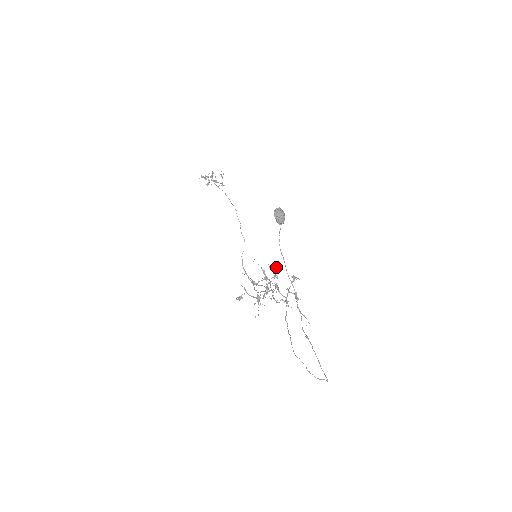
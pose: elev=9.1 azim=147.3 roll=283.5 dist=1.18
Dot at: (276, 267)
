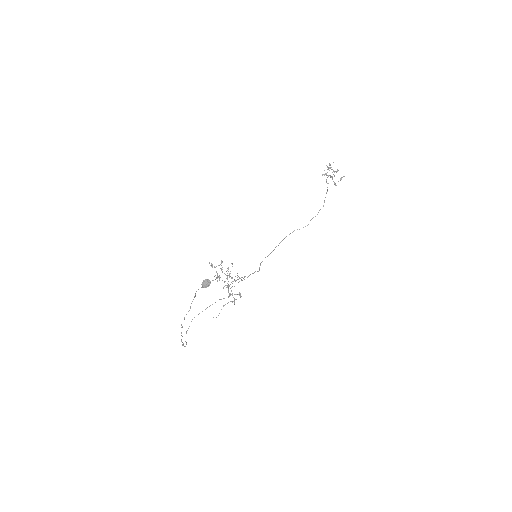
Dot at: (244, 277)
